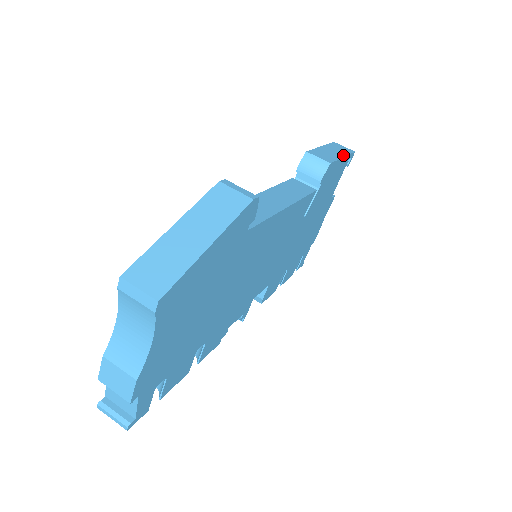
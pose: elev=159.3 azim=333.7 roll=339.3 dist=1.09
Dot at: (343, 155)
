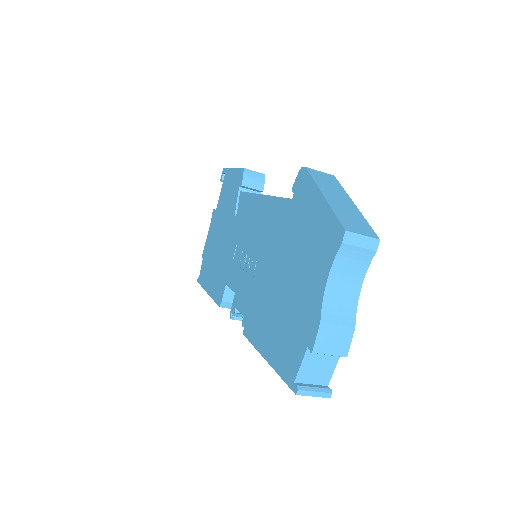
Dot at: occluded
